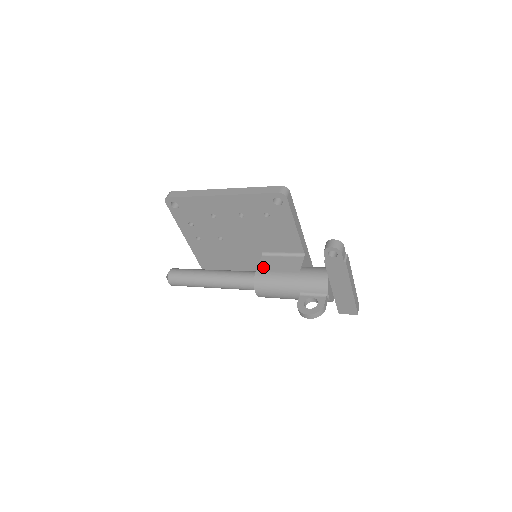
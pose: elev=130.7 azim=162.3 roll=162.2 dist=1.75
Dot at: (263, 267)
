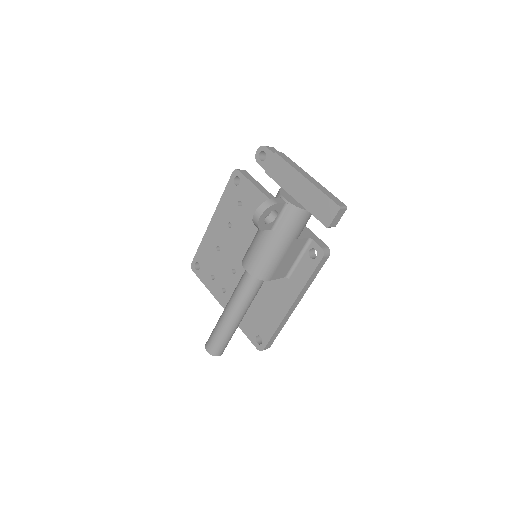
Dot at: occluded
